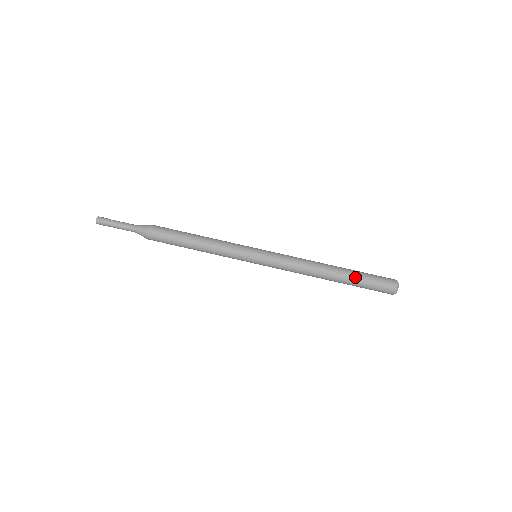
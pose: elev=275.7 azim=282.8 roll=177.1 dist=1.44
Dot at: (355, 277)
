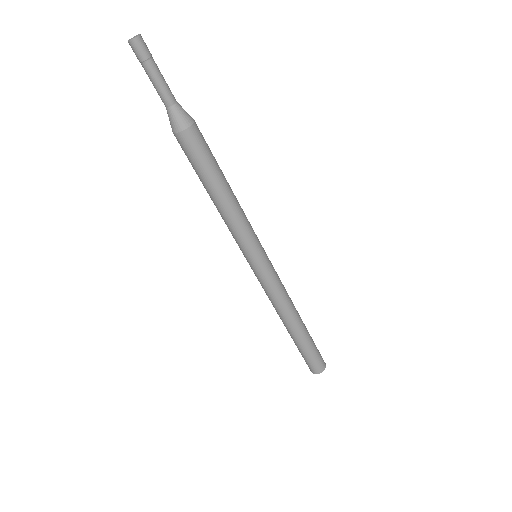
Dot at: (309, 341)
